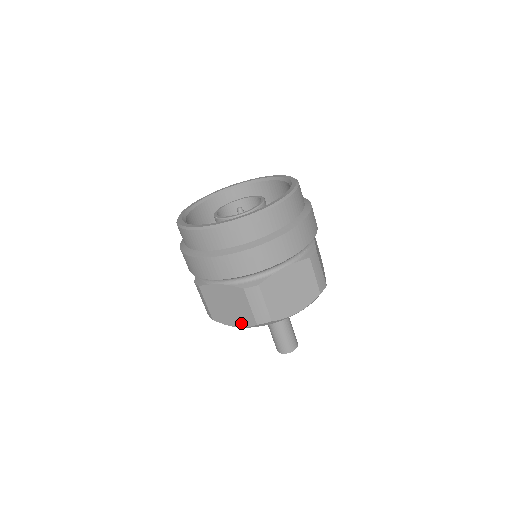
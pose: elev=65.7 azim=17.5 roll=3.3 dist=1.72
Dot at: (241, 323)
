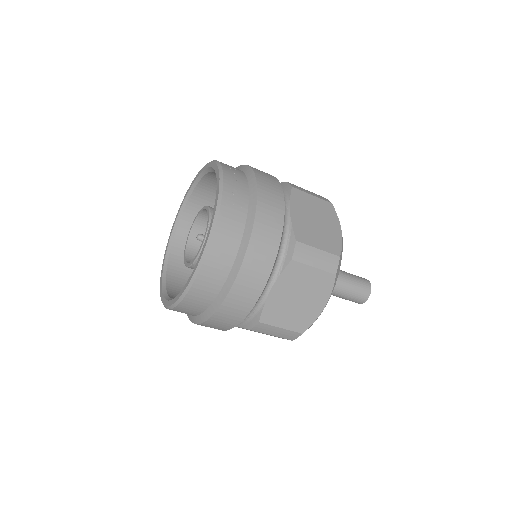
Dot at: occluded
